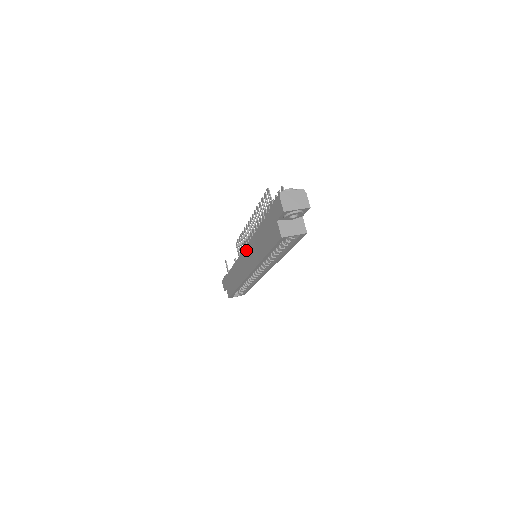
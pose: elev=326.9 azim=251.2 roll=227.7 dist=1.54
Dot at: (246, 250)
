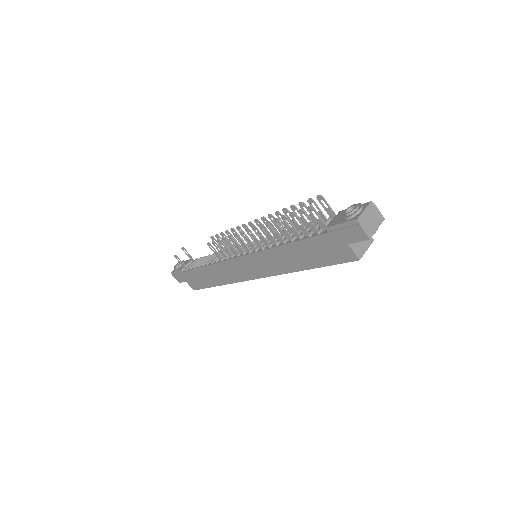
Dot at: (250, 258)
